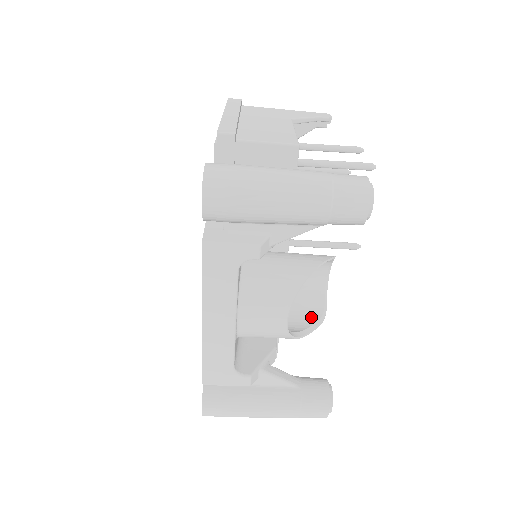
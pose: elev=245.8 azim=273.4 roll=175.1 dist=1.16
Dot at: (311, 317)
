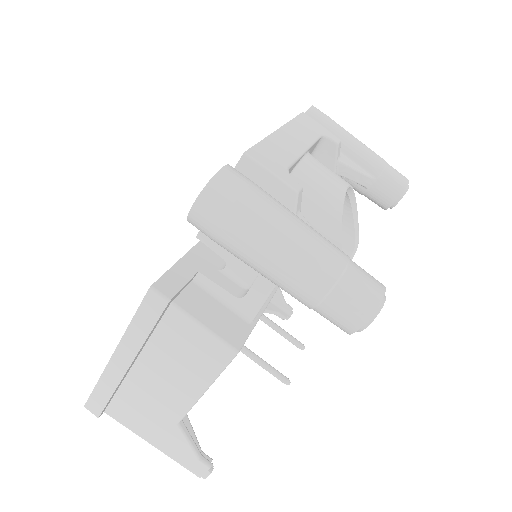
Dot at: occluded
